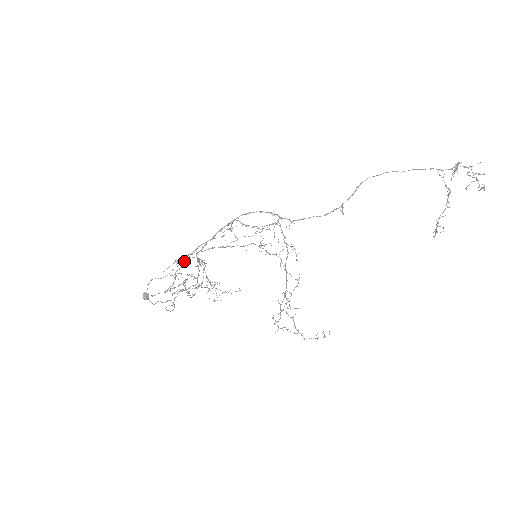
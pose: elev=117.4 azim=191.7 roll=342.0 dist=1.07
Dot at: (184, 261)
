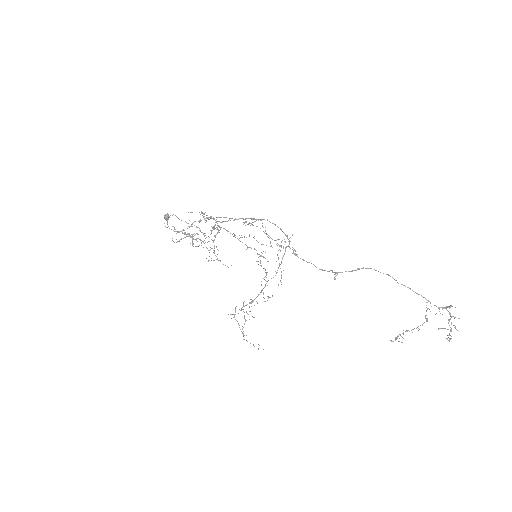
Dot at: occluded
